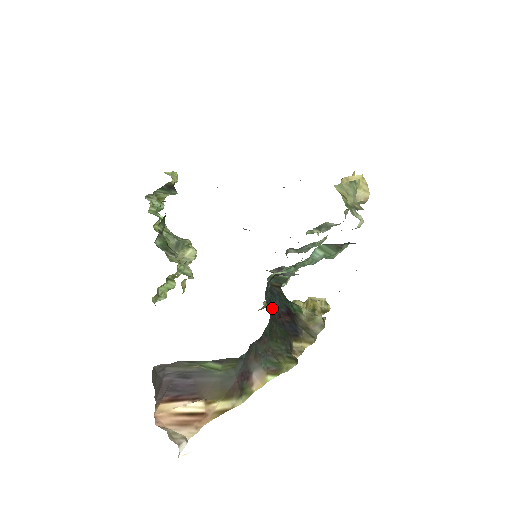
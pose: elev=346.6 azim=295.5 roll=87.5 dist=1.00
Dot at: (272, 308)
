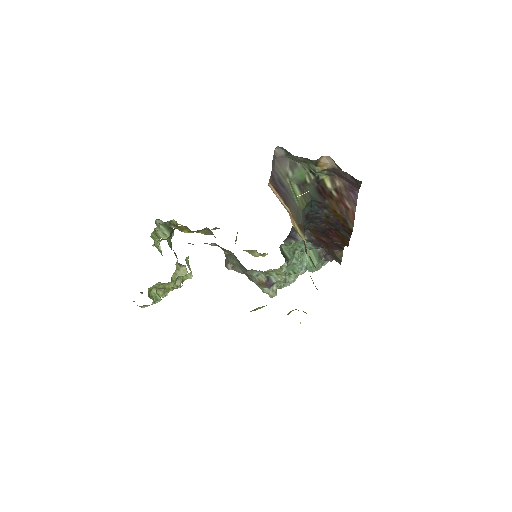
Dot at: occluded
